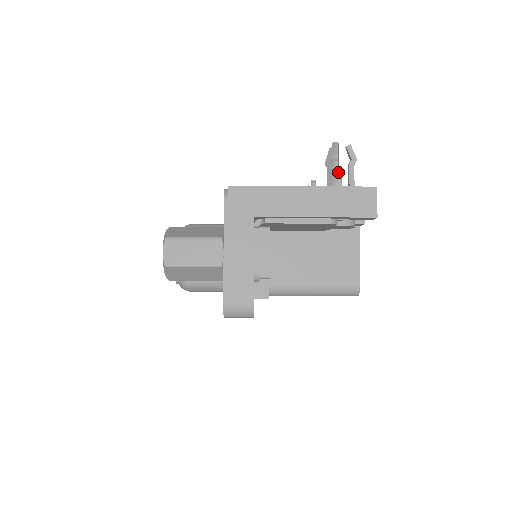
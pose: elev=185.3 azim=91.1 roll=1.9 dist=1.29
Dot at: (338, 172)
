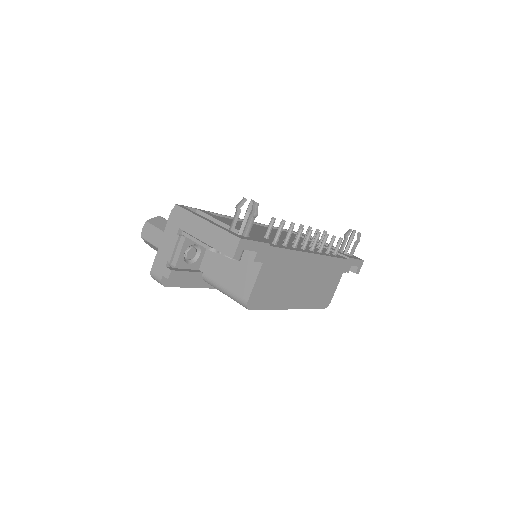
Dot at: (235, 219)
